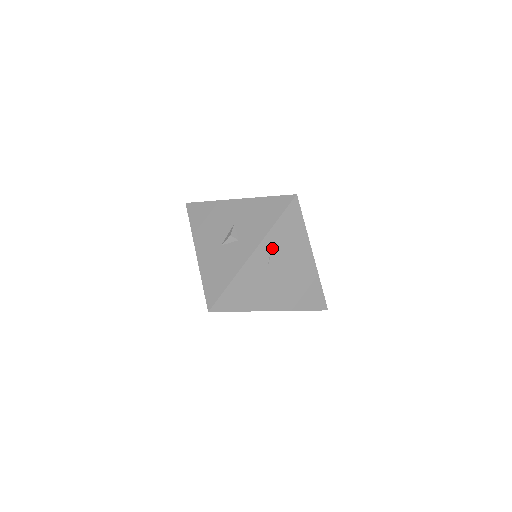
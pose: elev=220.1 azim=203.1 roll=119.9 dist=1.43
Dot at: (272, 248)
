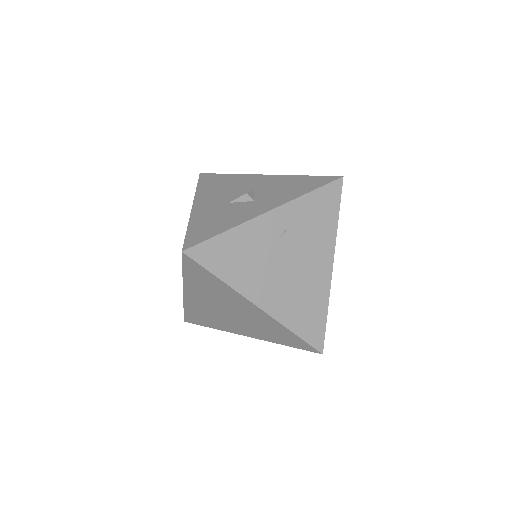
Dot at: (292, 221)
